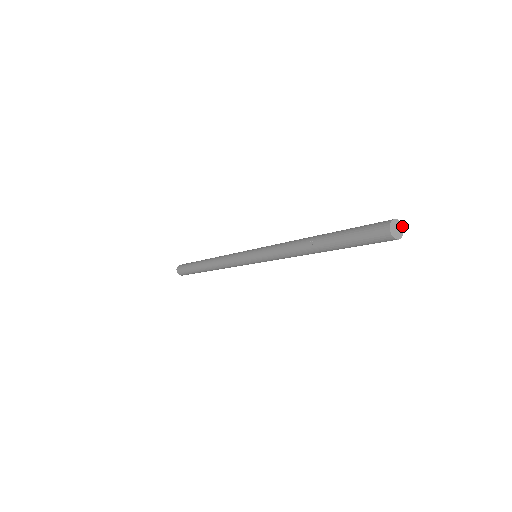
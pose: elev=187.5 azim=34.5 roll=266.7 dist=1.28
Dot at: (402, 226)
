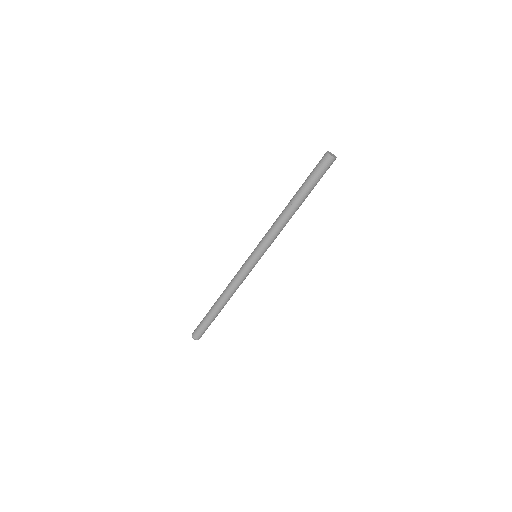
Dot at: occluded
